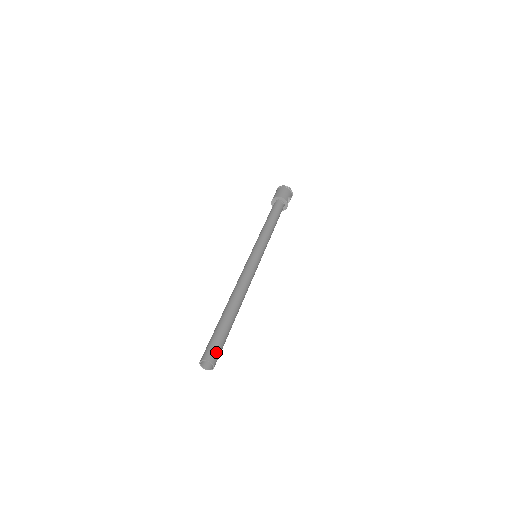
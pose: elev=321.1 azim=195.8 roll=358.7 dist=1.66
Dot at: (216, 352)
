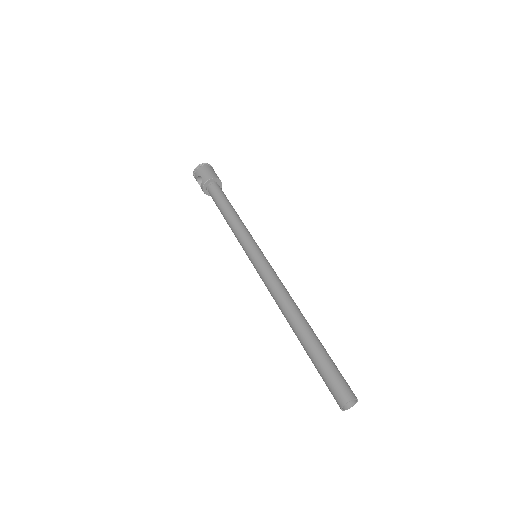
Dot at: (347, 384)
